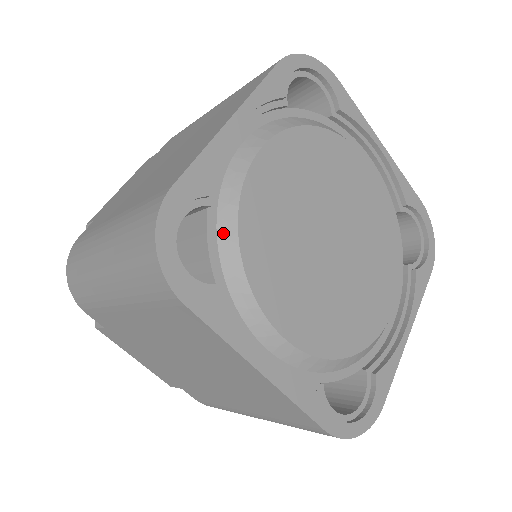
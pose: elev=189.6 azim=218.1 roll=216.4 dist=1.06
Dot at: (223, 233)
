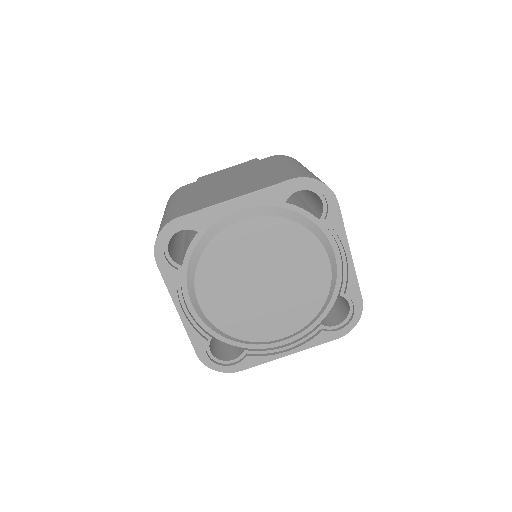
Dot at: (226, 337)
